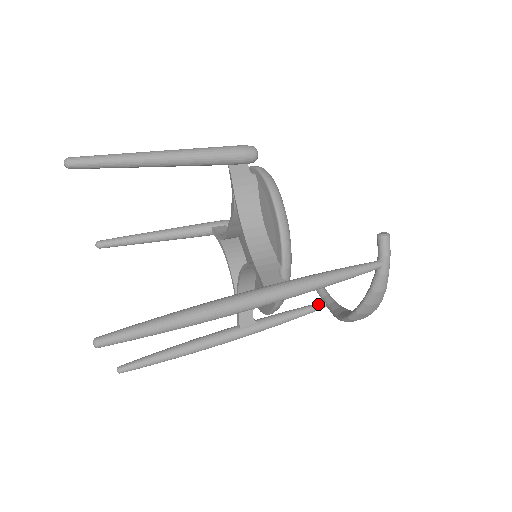
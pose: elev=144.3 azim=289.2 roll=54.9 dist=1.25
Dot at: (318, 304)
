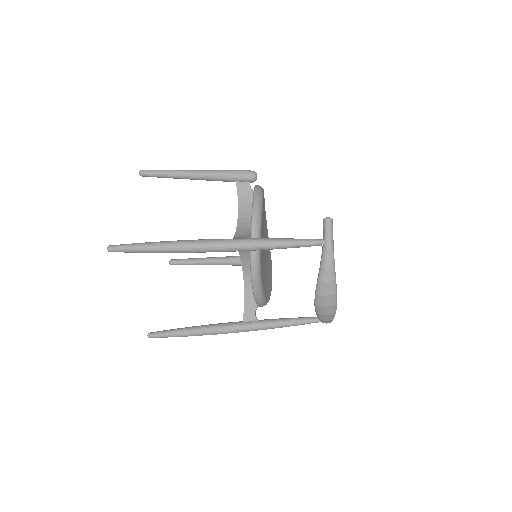
Dot at: (315, 317)
